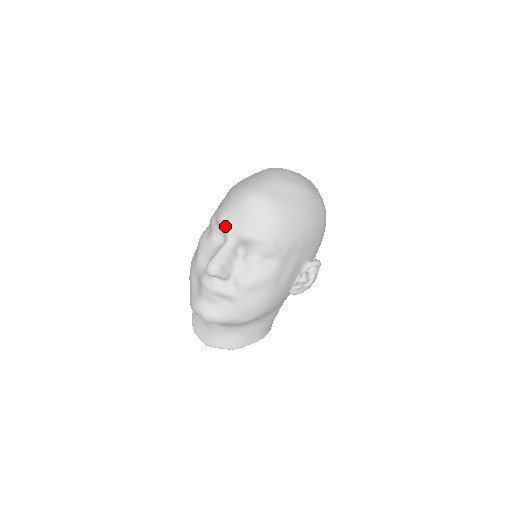
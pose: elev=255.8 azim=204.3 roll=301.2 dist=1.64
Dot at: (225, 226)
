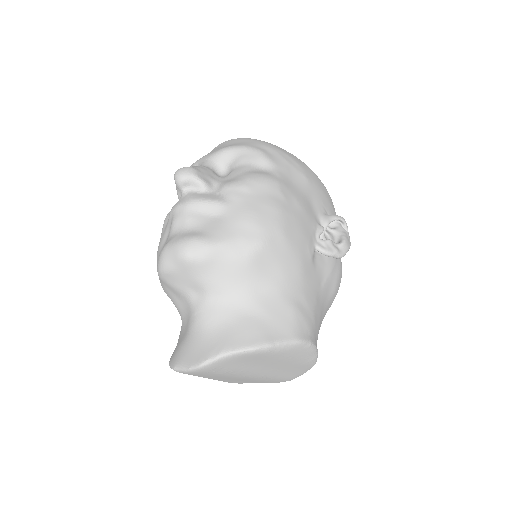
Dot at: (196, 162)
